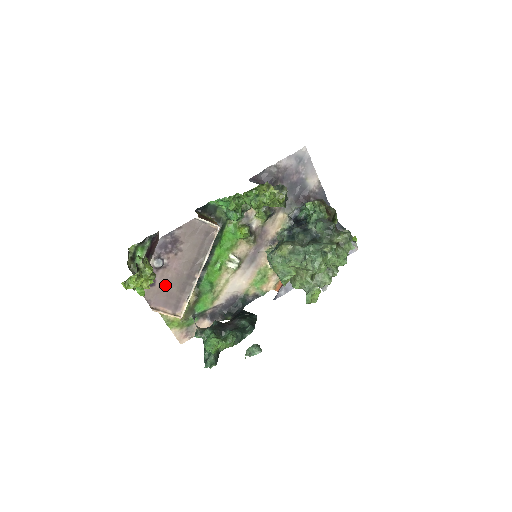
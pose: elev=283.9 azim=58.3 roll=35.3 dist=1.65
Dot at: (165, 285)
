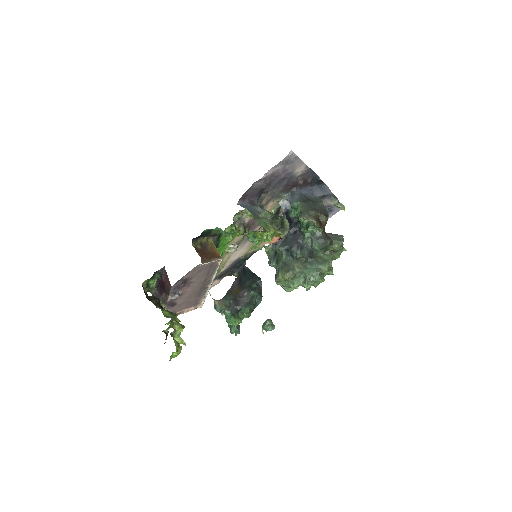
Dot at: (184, 301)
